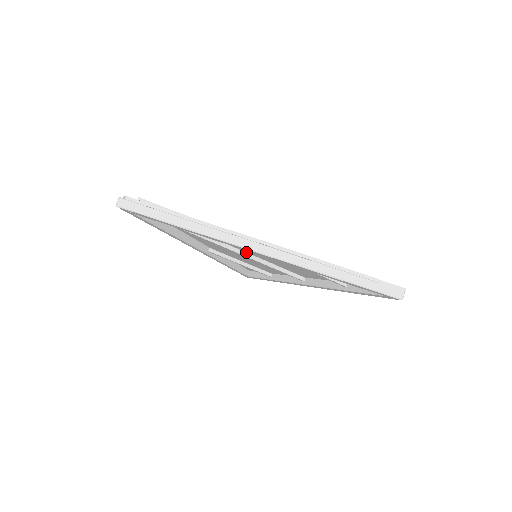
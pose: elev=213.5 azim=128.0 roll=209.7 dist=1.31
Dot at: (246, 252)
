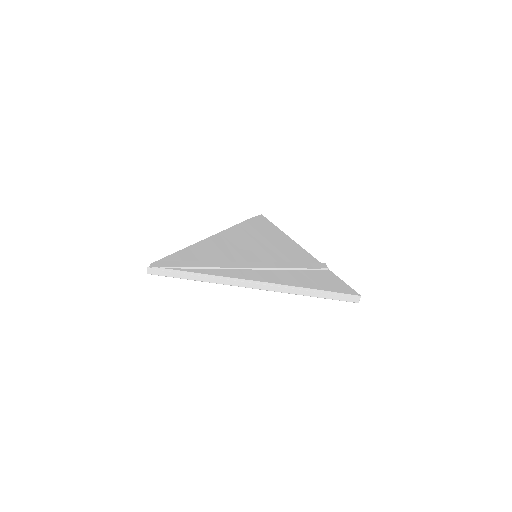
Dot at: occluded
